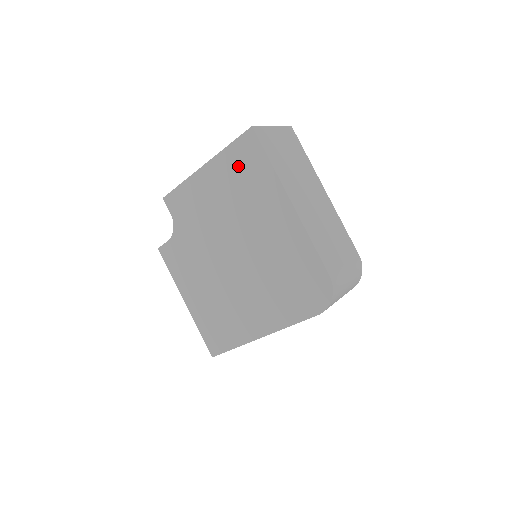
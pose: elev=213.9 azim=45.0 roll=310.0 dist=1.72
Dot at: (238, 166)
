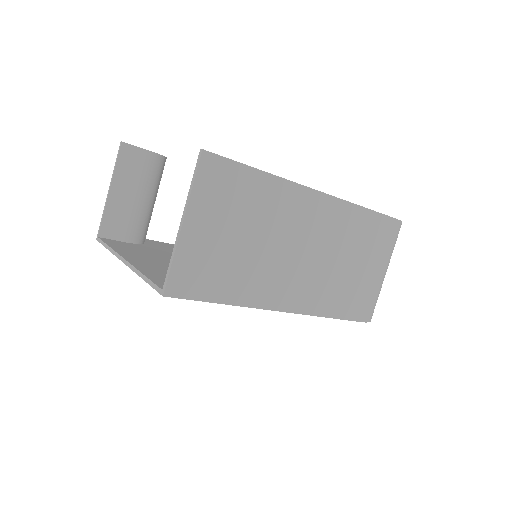
Dot at: occluded
